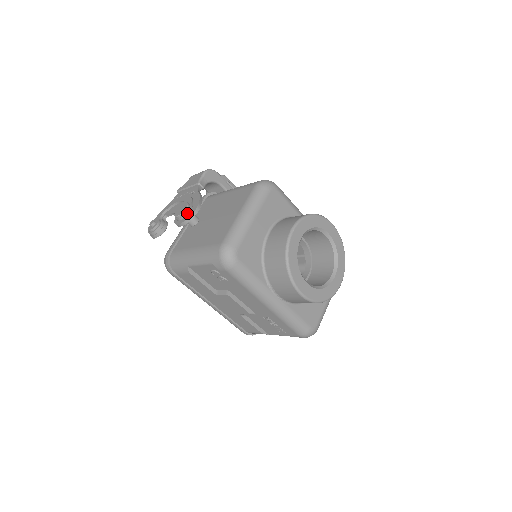
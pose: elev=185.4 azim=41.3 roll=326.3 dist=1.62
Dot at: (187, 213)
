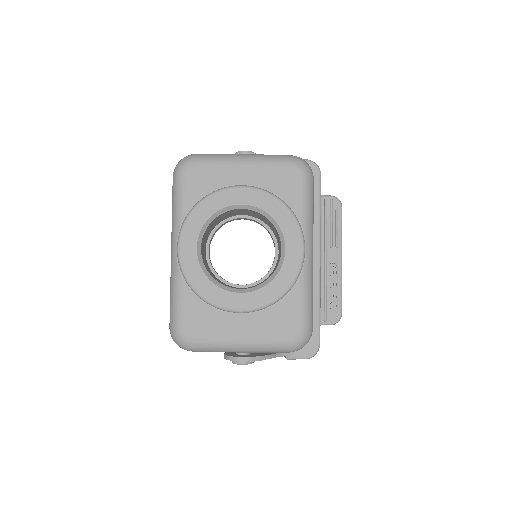
Dot at: occluded
